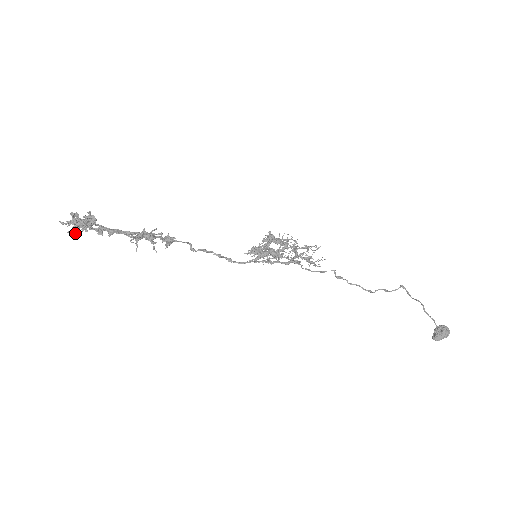
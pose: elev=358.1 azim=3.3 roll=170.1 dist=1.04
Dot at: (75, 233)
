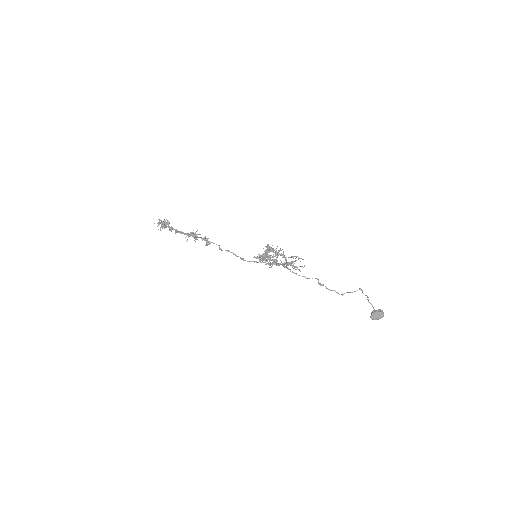
Dot at: occluded
